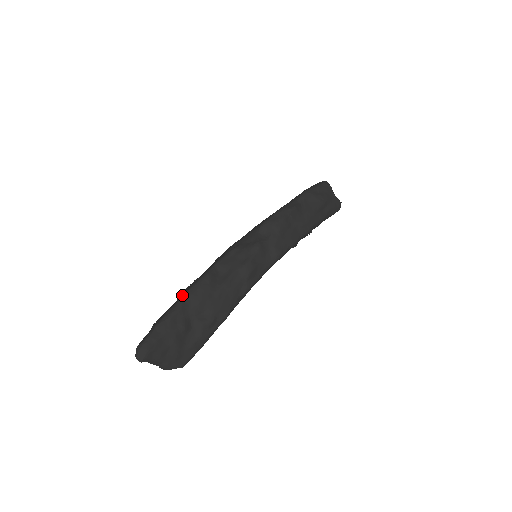
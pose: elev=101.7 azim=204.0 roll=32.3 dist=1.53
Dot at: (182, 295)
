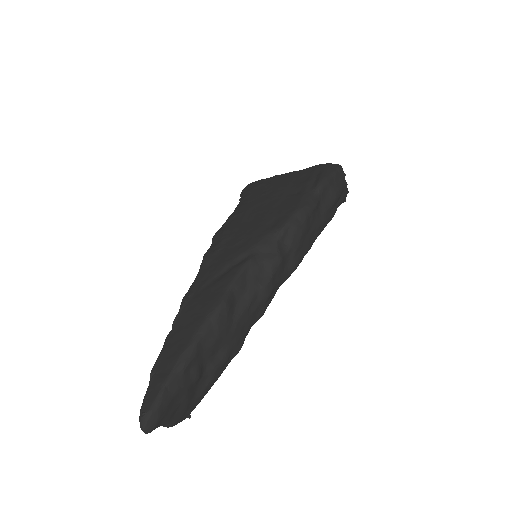
Dot at: (192, 332)
